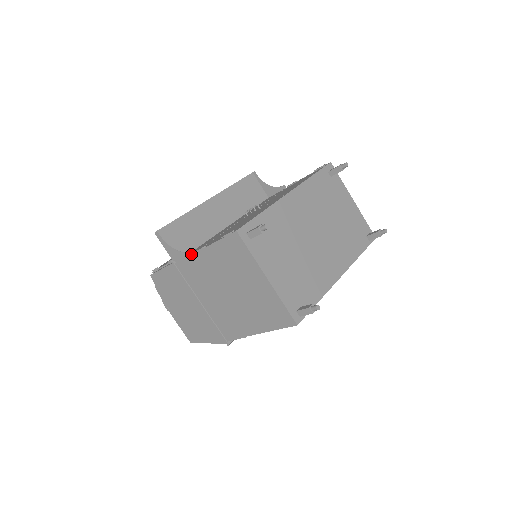
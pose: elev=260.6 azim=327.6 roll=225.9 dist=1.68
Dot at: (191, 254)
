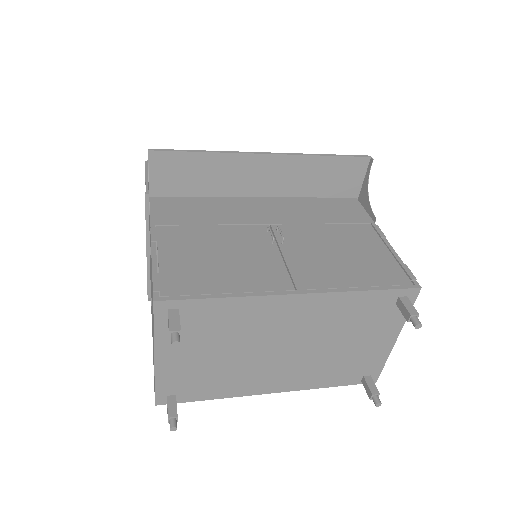
Dot at: (150, 222)
